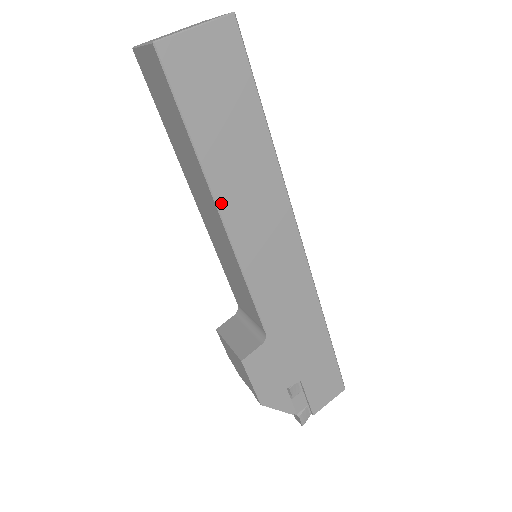
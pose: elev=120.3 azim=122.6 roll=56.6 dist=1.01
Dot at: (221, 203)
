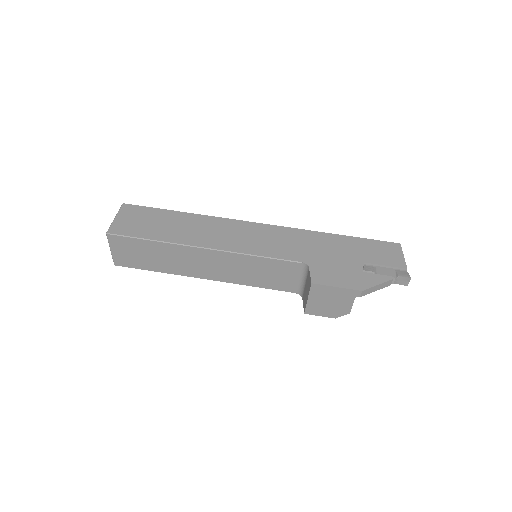
Dot at: (198, 245)
